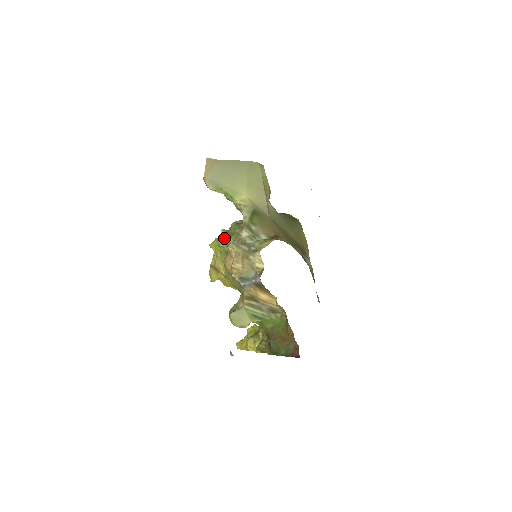
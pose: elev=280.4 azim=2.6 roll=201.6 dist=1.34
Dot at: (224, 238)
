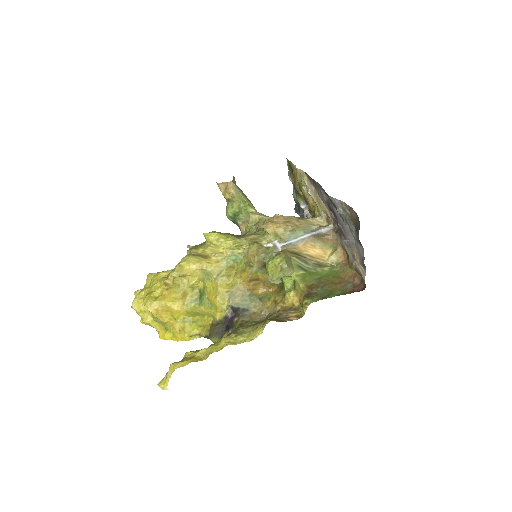
Dot at: (225, 233)
